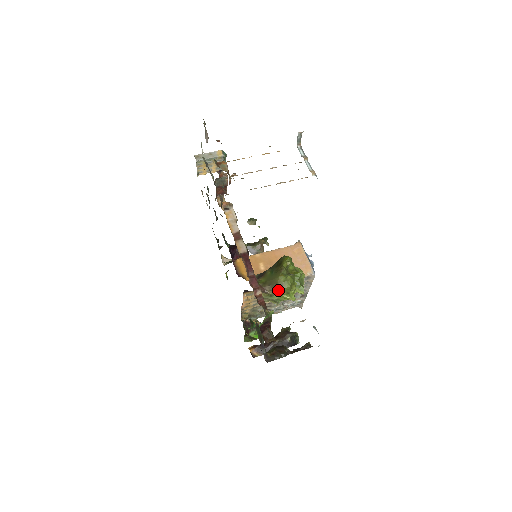
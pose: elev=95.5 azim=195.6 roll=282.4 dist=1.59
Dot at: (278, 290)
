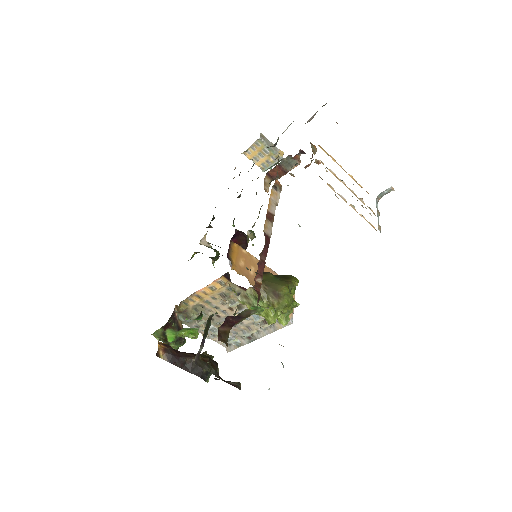
Dot at: (273, 297)
